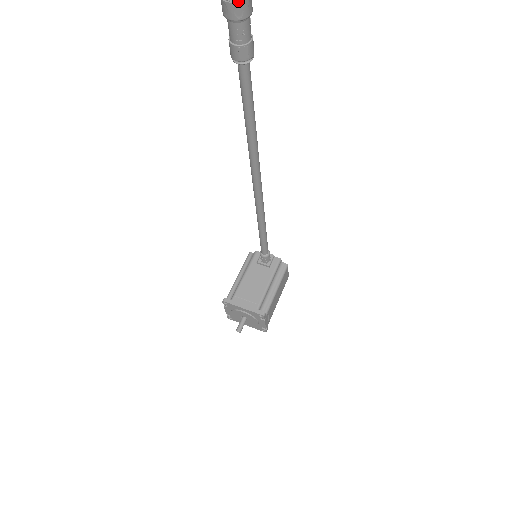
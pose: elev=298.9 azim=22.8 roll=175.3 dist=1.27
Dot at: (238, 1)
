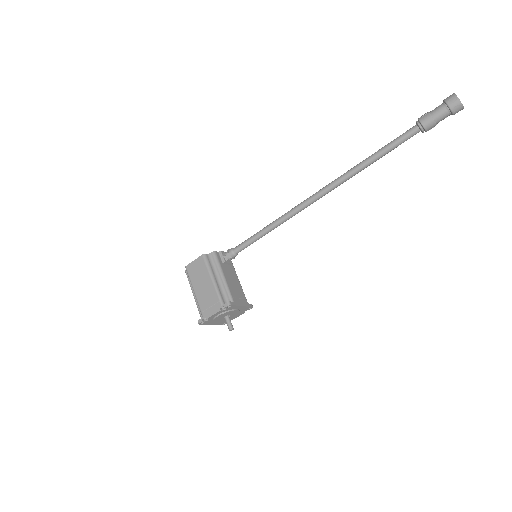
Dot at: (461, 106)
